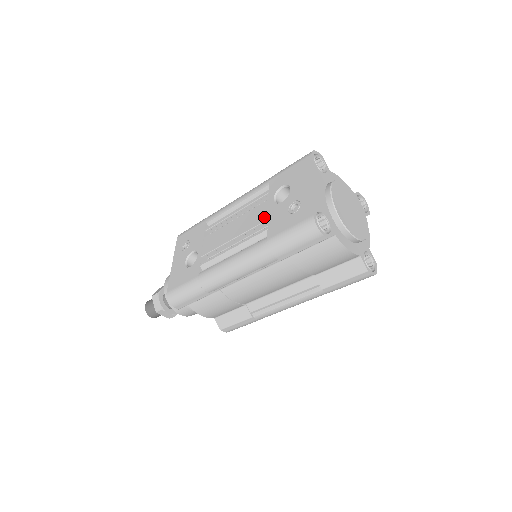
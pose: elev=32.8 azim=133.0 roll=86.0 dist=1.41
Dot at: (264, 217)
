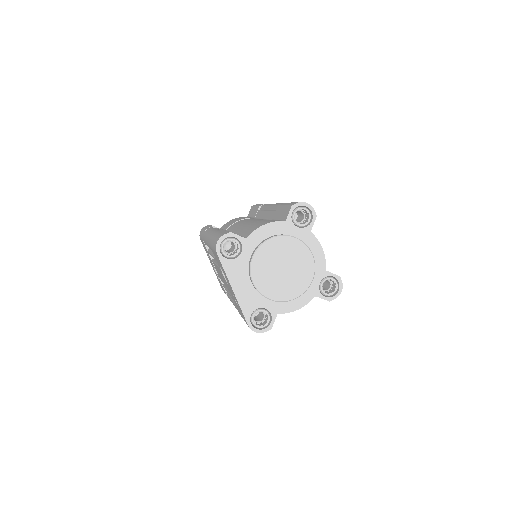
Dot at: occluded
